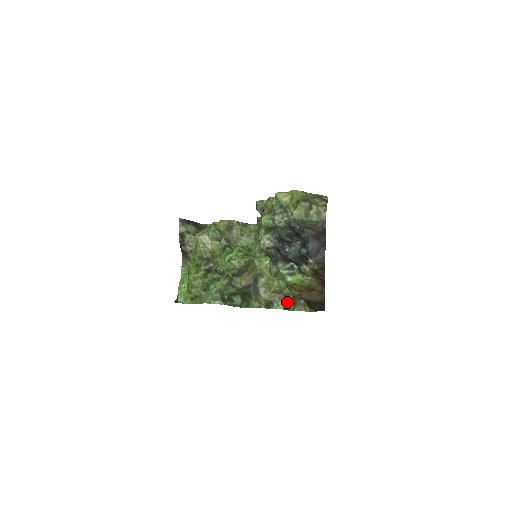
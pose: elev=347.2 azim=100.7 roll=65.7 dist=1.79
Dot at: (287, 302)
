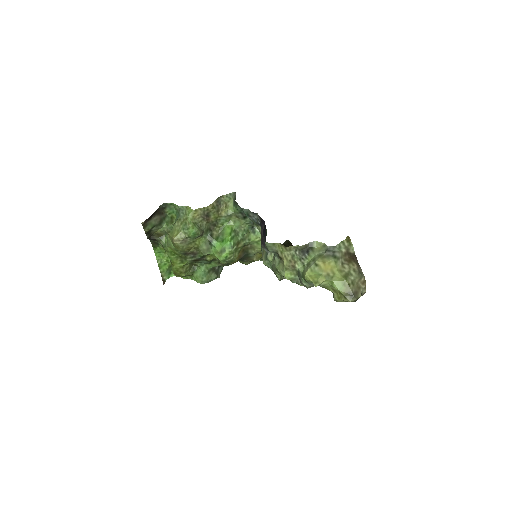
Dot at: occluded
